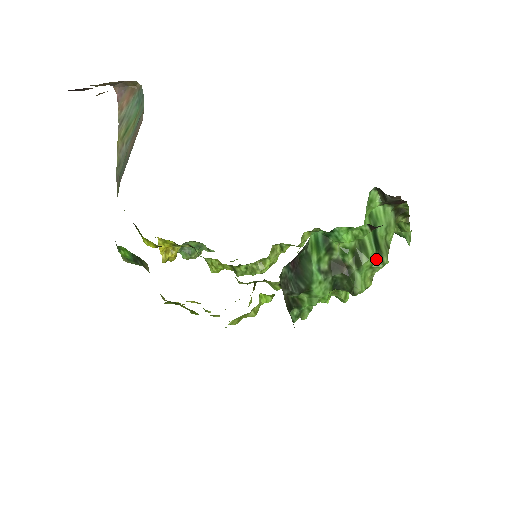
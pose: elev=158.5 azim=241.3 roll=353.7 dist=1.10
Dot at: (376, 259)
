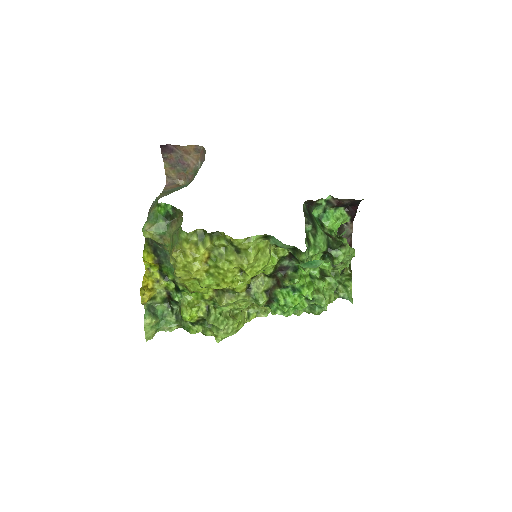
Dot at: occluded
